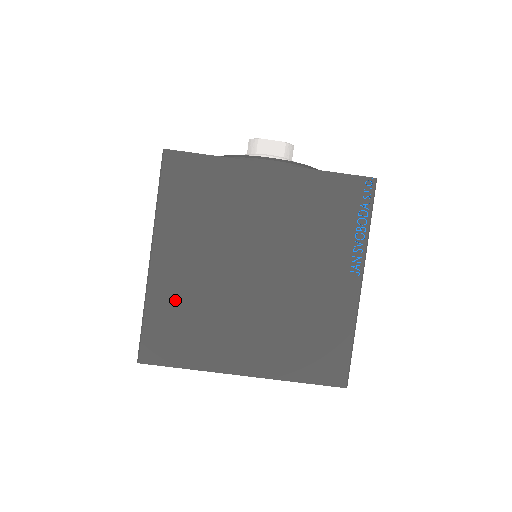
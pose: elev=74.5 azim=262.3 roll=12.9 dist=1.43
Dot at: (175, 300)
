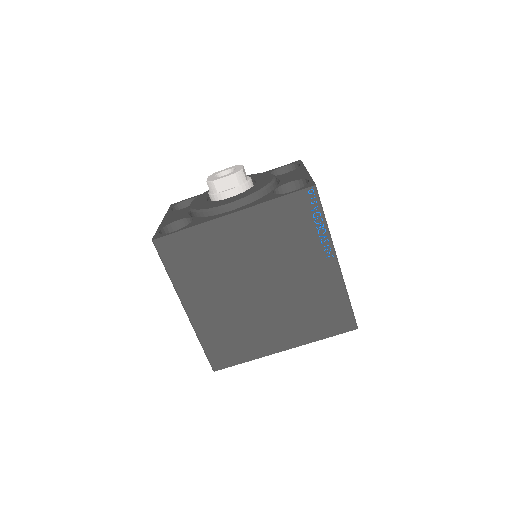
Dot at: (216, 328)
